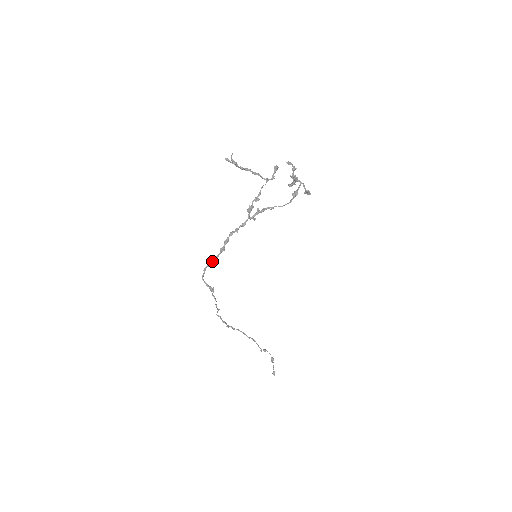
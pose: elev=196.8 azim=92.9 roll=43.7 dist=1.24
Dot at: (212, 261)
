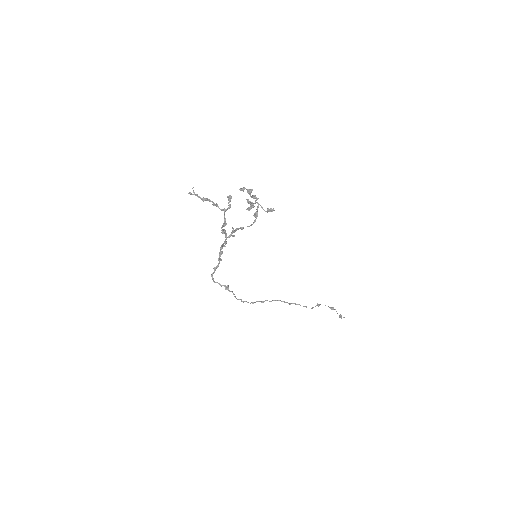
Dot at: (215, 269)
